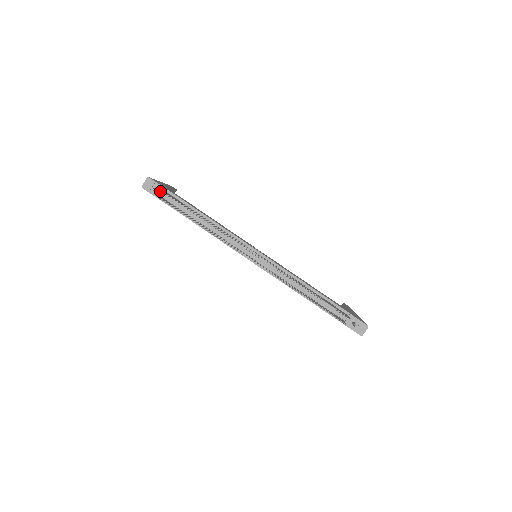
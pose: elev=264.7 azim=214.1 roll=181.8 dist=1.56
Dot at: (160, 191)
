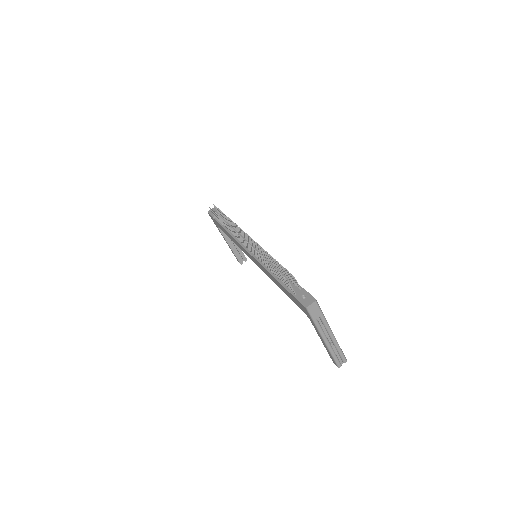
Dot at: occluded
